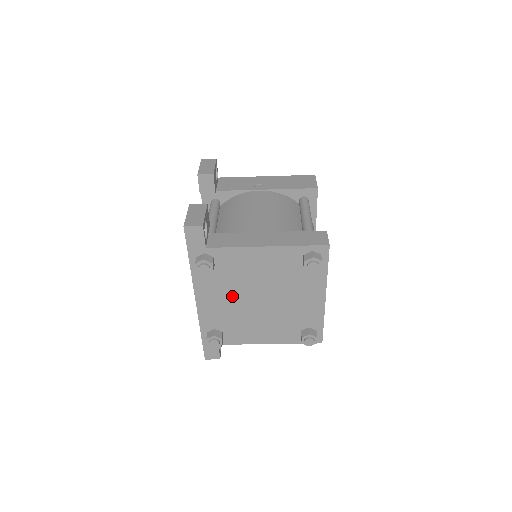
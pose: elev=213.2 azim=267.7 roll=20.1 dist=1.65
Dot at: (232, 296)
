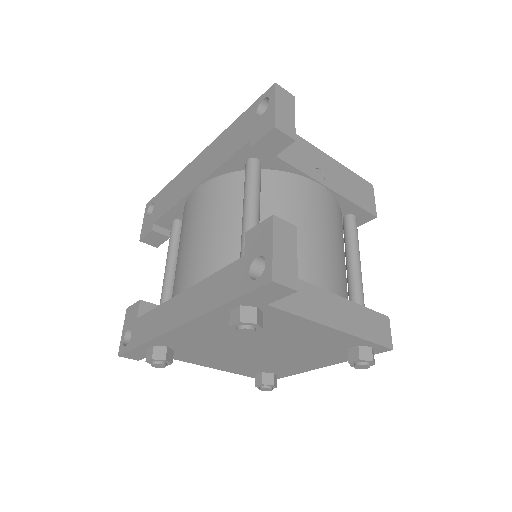
Dot at: (231, 338)
